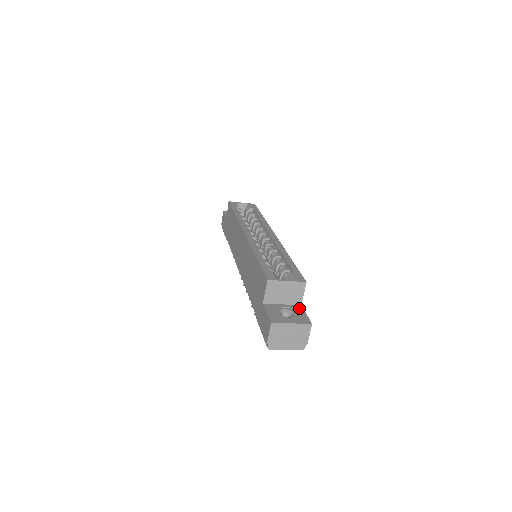
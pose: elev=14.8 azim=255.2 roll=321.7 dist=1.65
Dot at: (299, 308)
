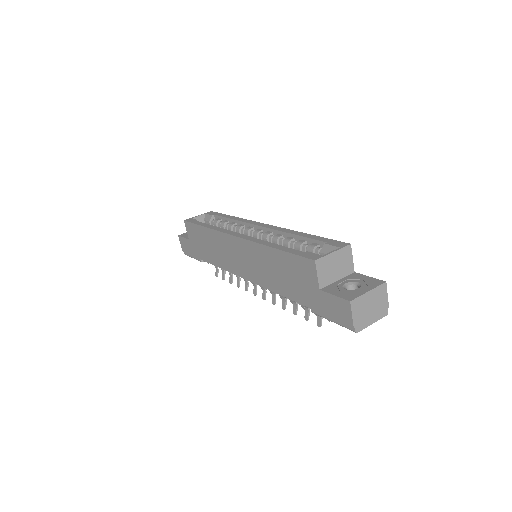
Dot at: (356, 275)
